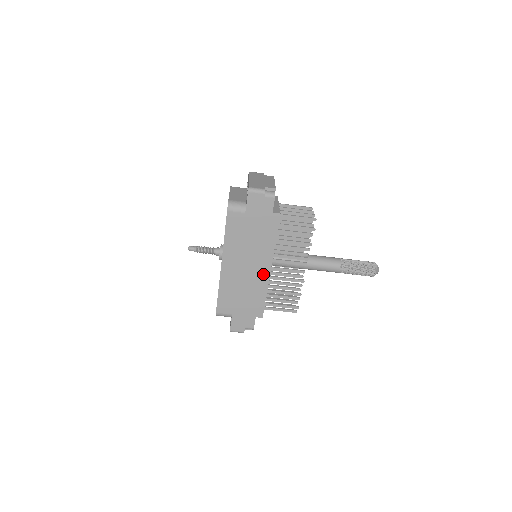
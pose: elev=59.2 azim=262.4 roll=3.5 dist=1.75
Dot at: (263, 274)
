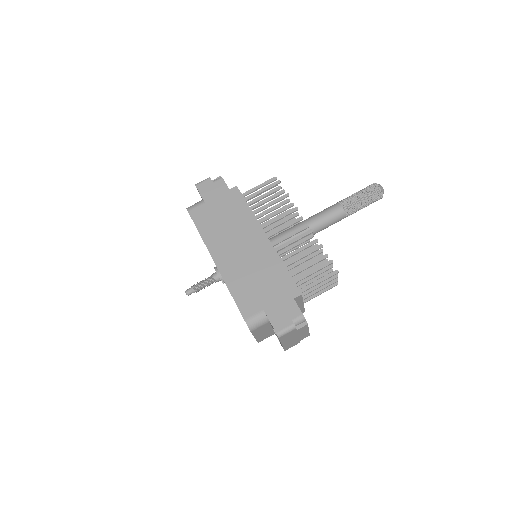
Dot at: (264, 247)
